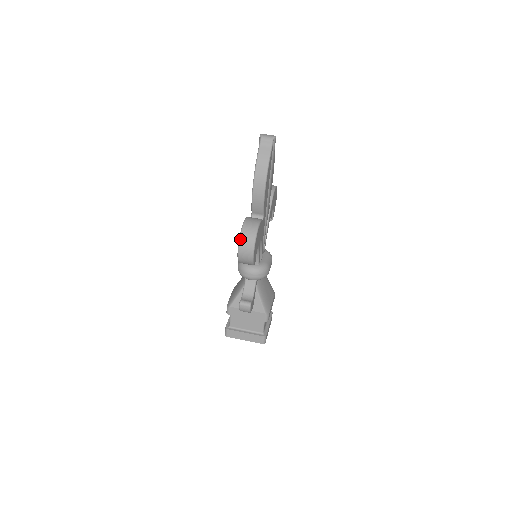
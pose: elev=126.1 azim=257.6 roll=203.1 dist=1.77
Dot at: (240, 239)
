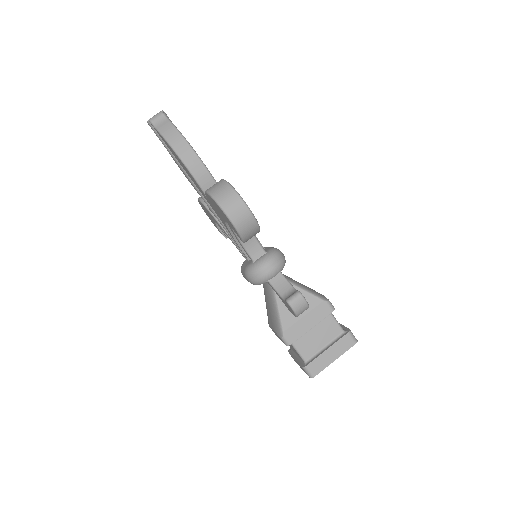
Dot at: (218, 203)
